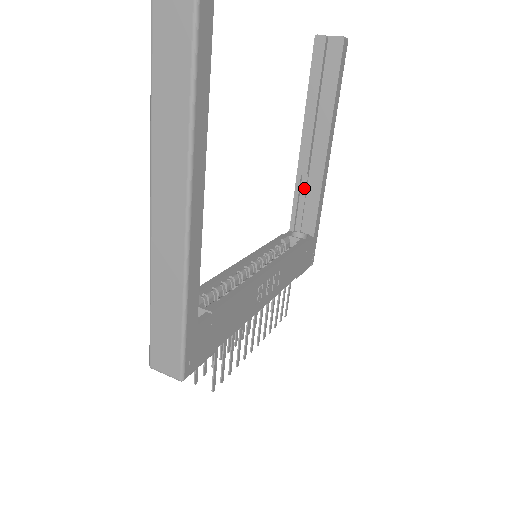
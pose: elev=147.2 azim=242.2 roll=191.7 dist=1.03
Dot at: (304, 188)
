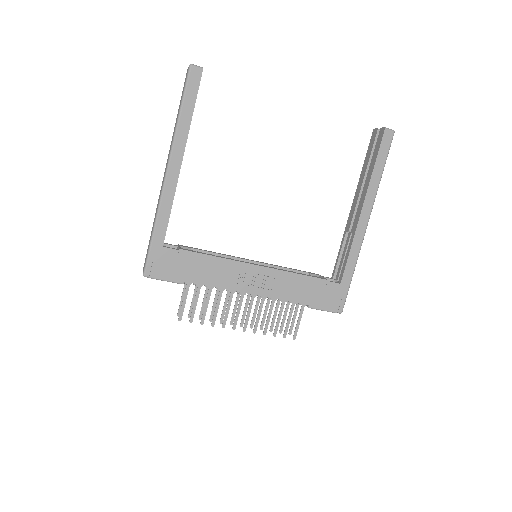
Dot at: (347, 243)
